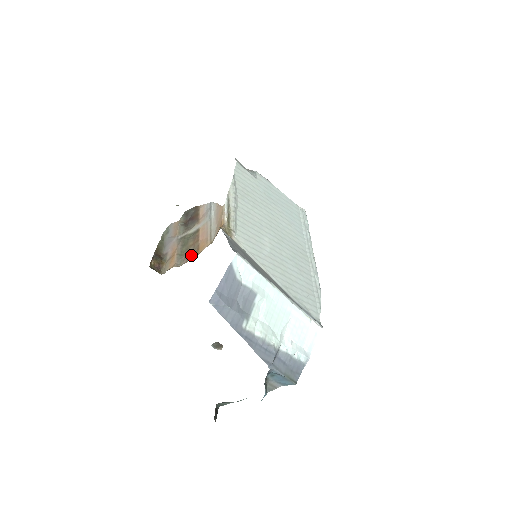
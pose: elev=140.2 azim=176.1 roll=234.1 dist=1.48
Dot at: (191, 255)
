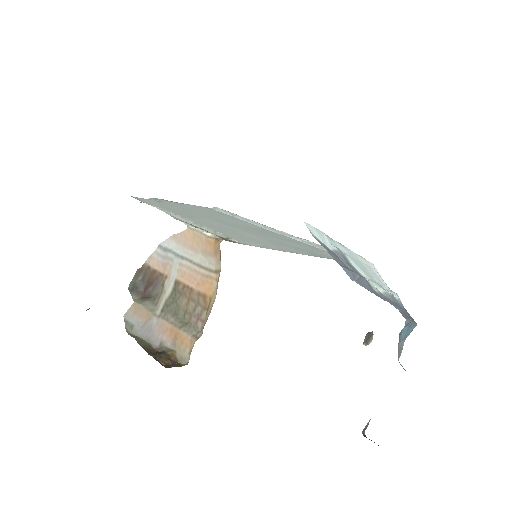
Dot at: (200, 311)
